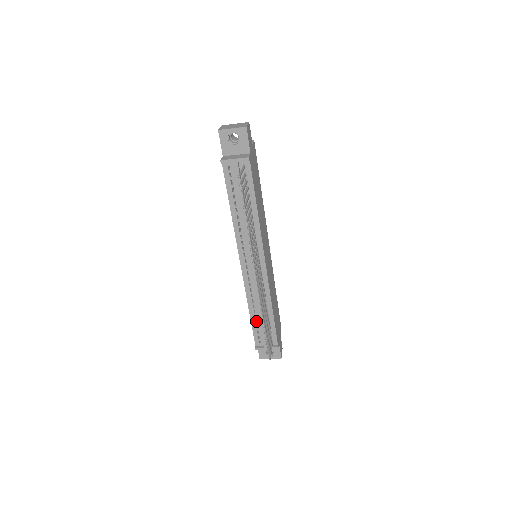
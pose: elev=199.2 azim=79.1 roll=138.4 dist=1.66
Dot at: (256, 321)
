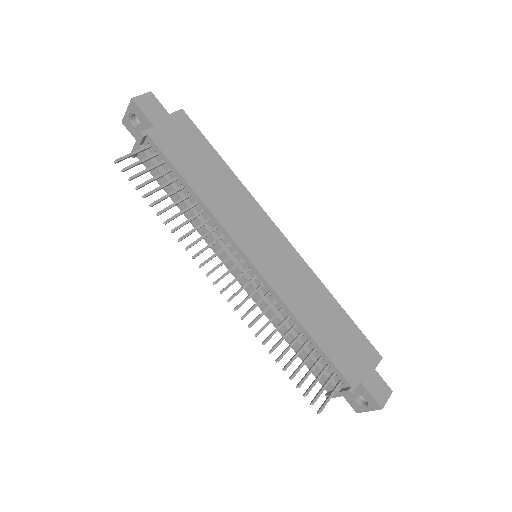
Dot at: occluded
